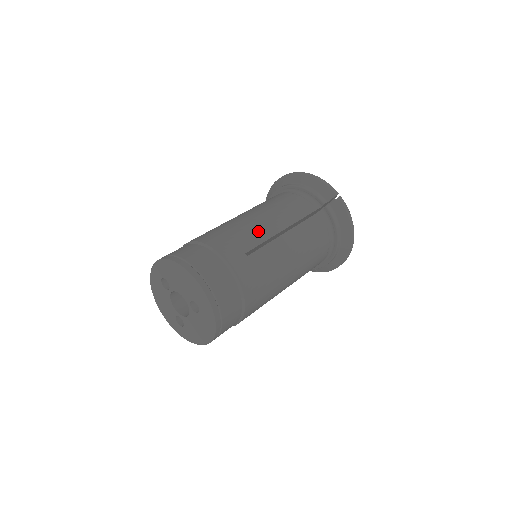
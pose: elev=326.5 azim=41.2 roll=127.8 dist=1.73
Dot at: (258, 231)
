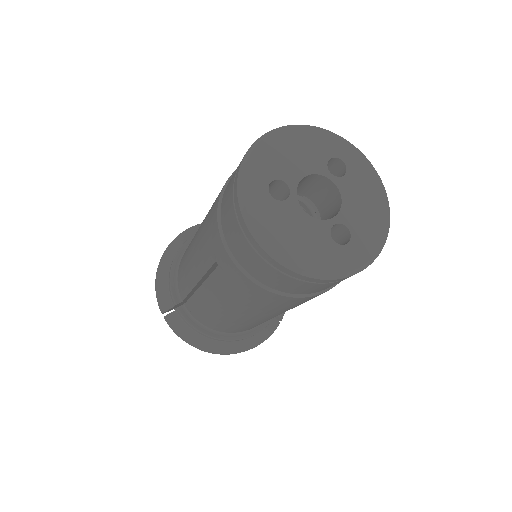
Dot at: occluded
